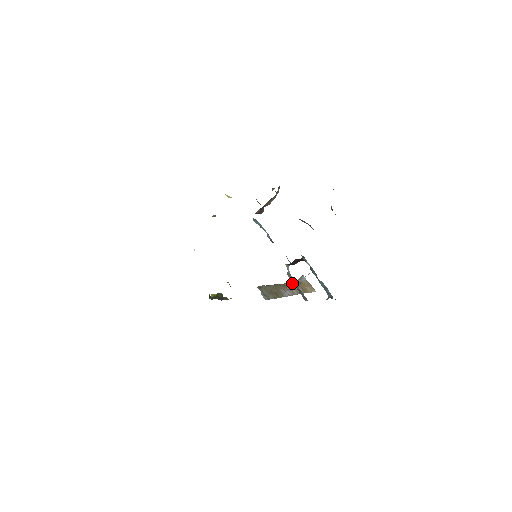
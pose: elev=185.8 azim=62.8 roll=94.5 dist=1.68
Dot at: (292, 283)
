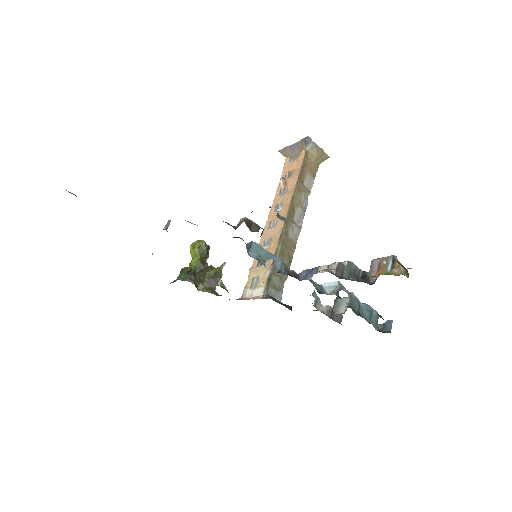
Dot at: (298, 183)
